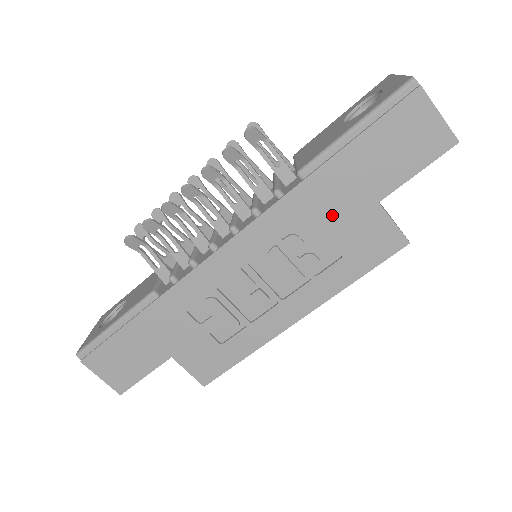
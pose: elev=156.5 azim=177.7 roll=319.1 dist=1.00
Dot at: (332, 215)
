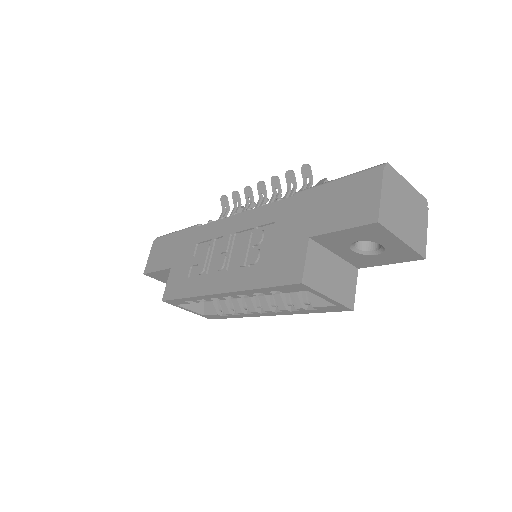
Dot at: (285, 229)
